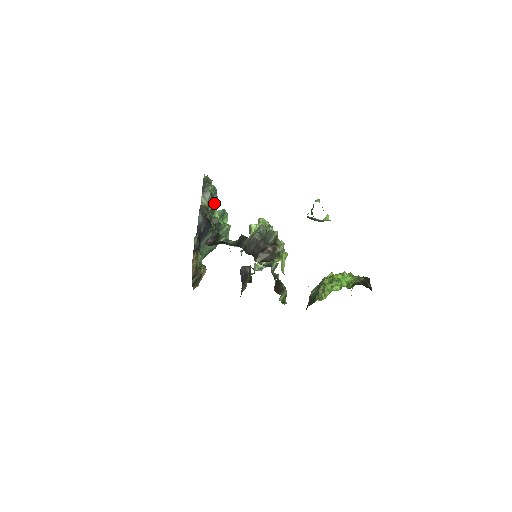
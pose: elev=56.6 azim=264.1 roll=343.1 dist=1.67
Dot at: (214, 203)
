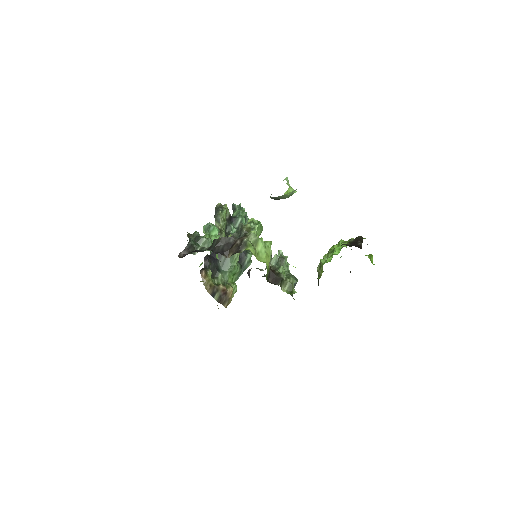
Dot at: occluded
